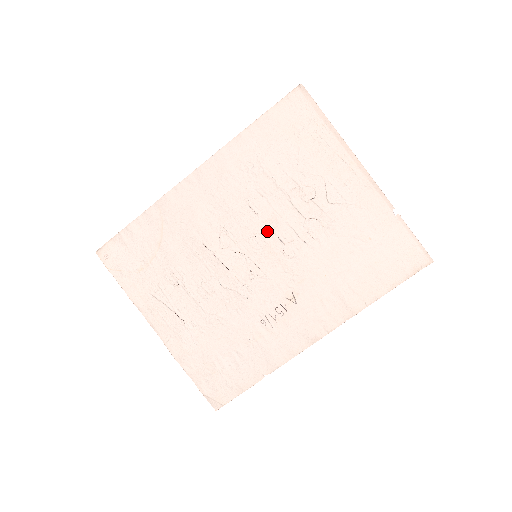
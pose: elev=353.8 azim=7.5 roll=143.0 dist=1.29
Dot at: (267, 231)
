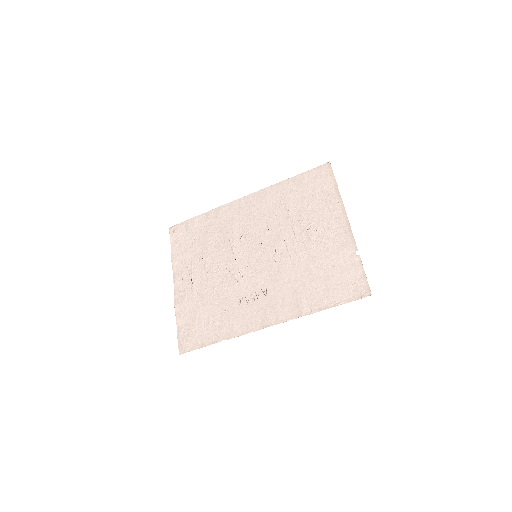
Dot at: (270, 242)
